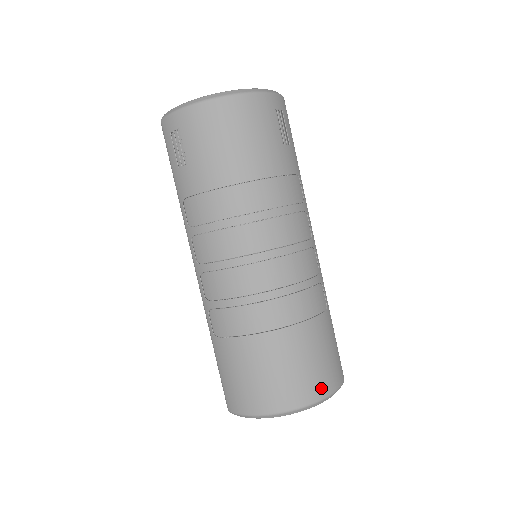
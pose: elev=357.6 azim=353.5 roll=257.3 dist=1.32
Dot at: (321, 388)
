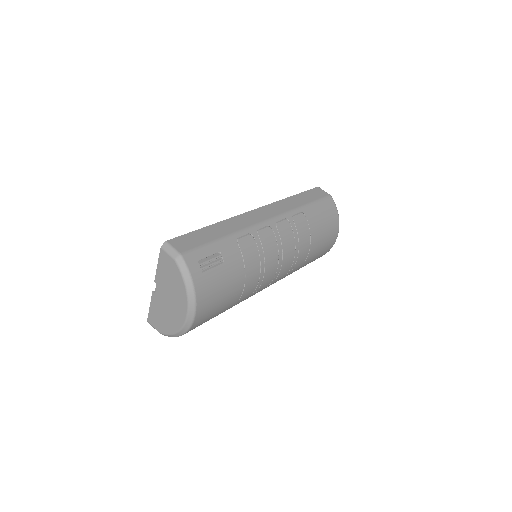
Dot at: (336, 225)
